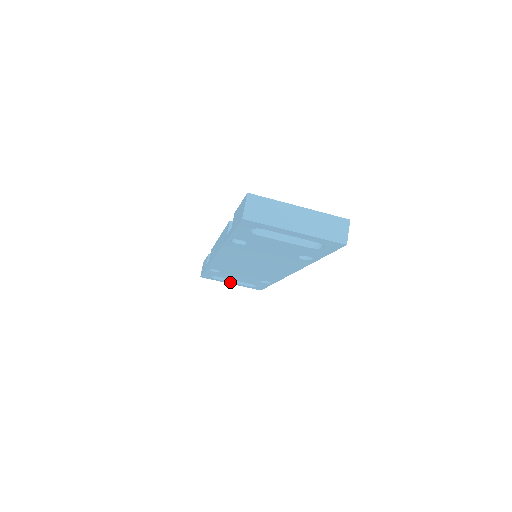
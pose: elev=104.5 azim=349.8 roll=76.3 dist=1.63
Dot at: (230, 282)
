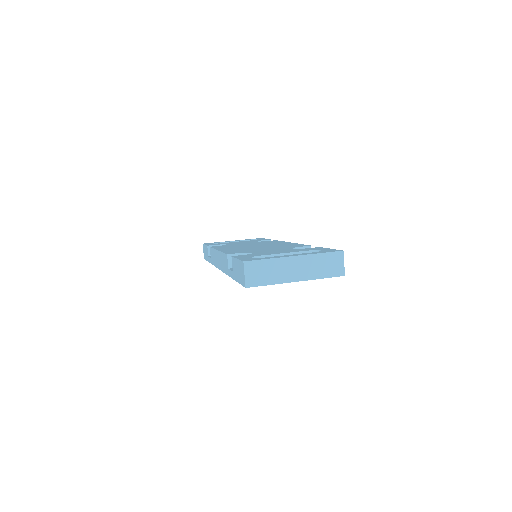
Dot at: occluded
